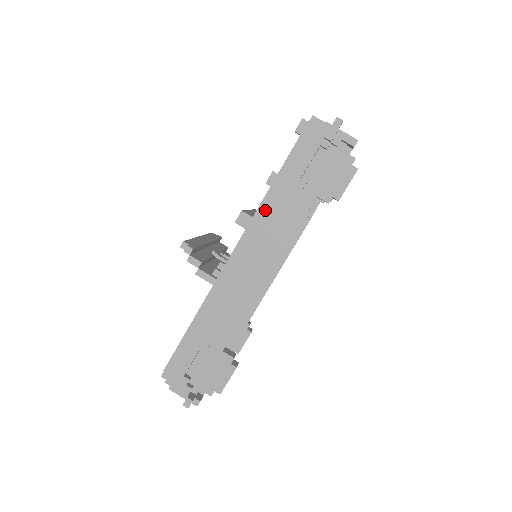
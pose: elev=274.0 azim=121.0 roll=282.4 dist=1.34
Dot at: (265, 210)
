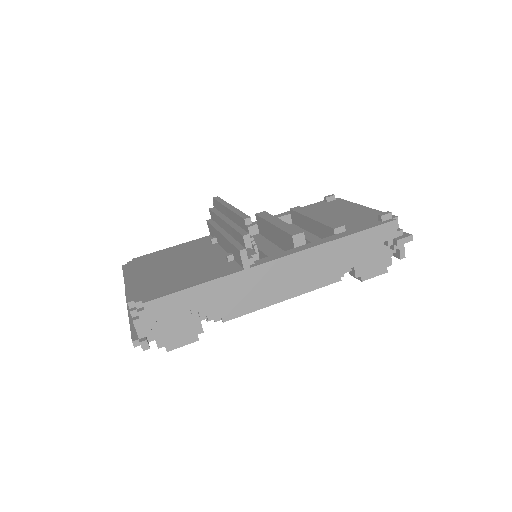
Dot at: (324, 250)
